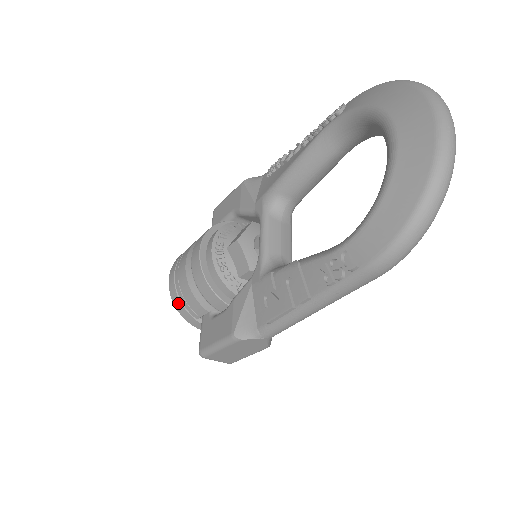
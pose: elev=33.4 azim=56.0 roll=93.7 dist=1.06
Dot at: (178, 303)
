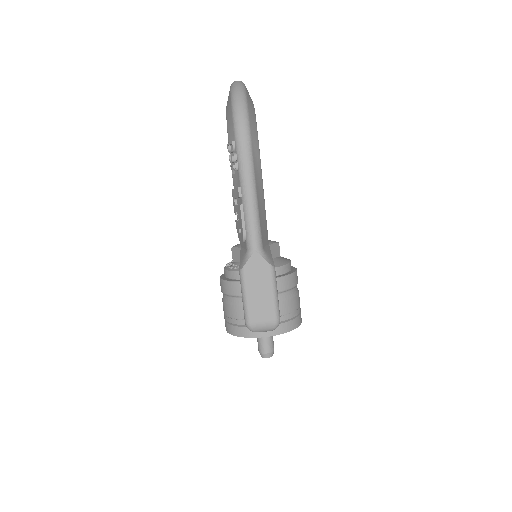
Dot at: (232, 329)
